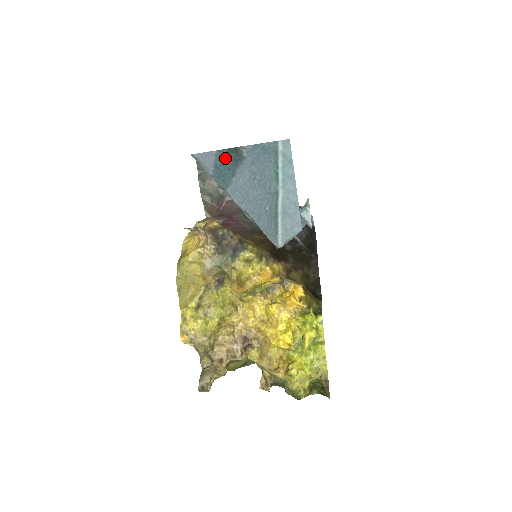
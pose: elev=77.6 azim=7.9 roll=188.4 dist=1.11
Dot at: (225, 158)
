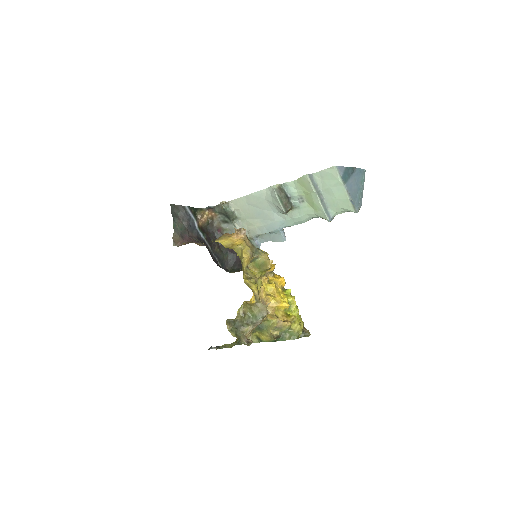
Dot at: (348, 170)
